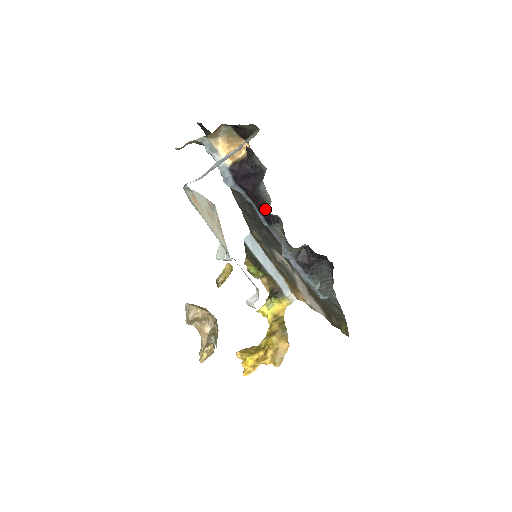
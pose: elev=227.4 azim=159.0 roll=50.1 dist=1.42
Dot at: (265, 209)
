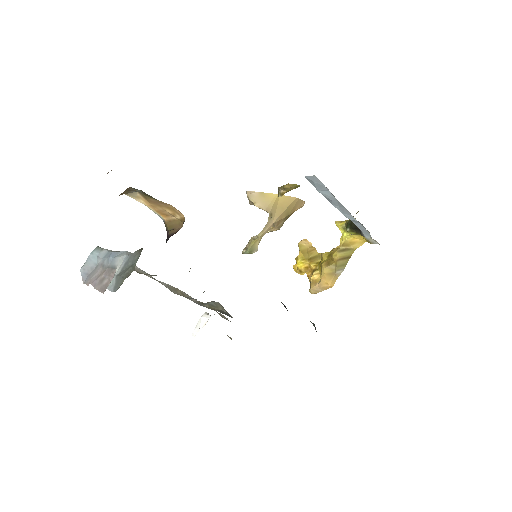
Dot at: occluded
